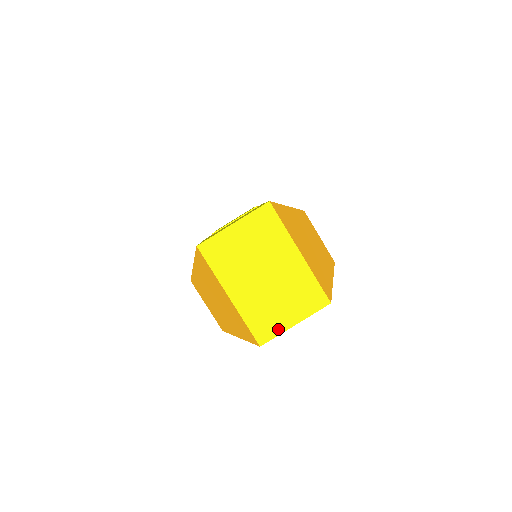
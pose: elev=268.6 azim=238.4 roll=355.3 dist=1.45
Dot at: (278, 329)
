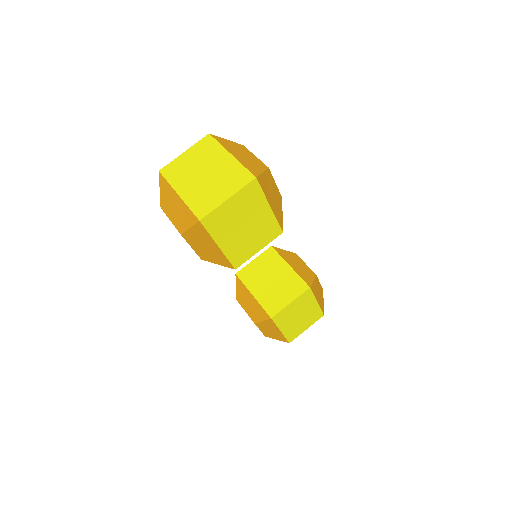
Dot at: (214, 205)
